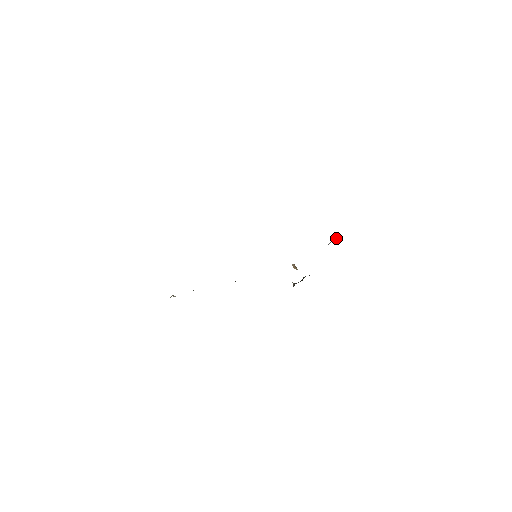
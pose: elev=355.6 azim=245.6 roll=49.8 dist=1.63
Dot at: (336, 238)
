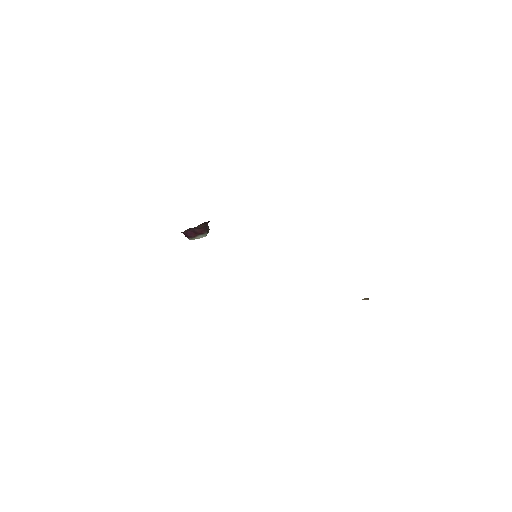
Dot at: occluded
